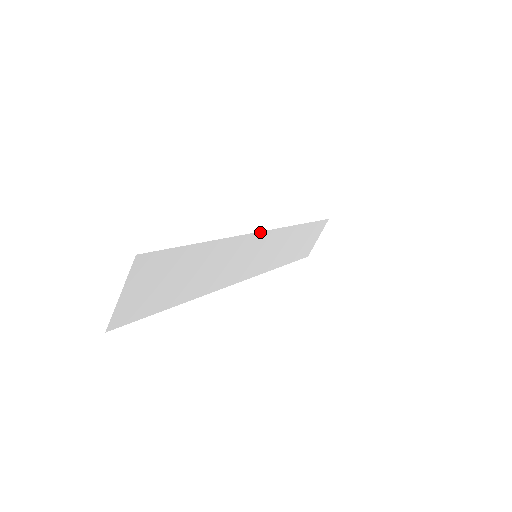
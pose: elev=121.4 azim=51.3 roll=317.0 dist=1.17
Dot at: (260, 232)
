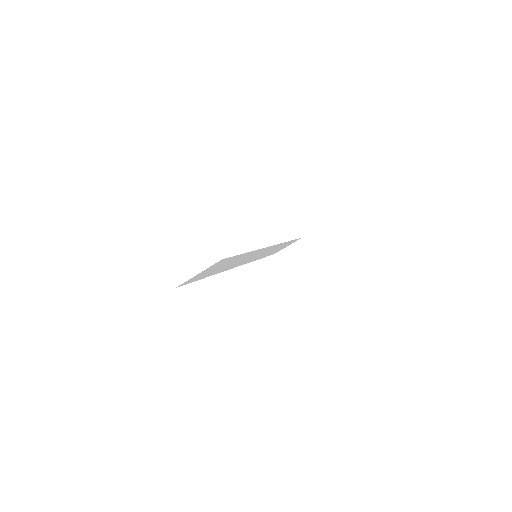
Dot at: (270, 246)
